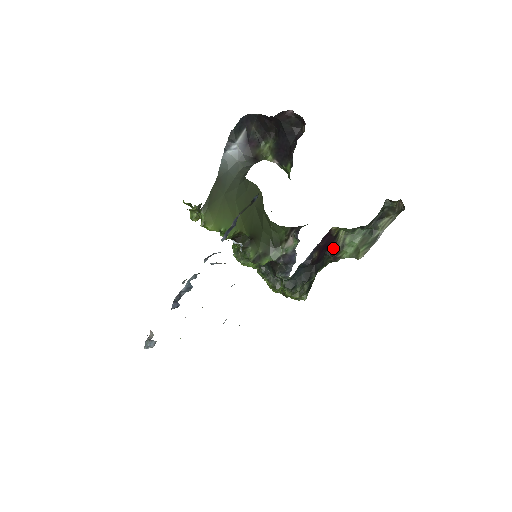
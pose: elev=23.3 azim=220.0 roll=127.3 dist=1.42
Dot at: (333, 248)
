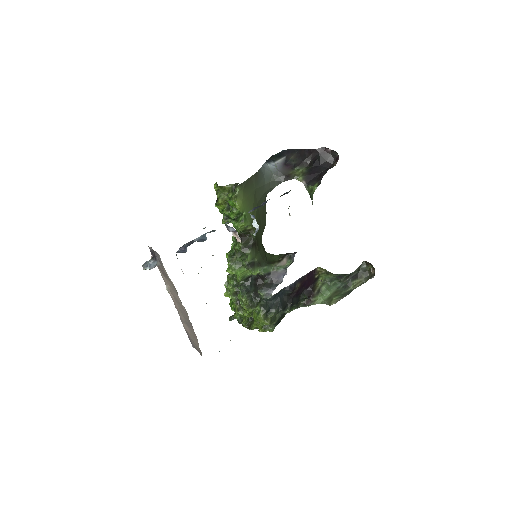
Dot at: (311, 289)
